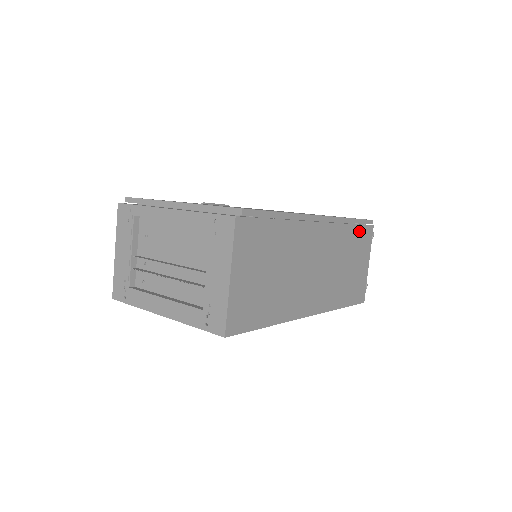
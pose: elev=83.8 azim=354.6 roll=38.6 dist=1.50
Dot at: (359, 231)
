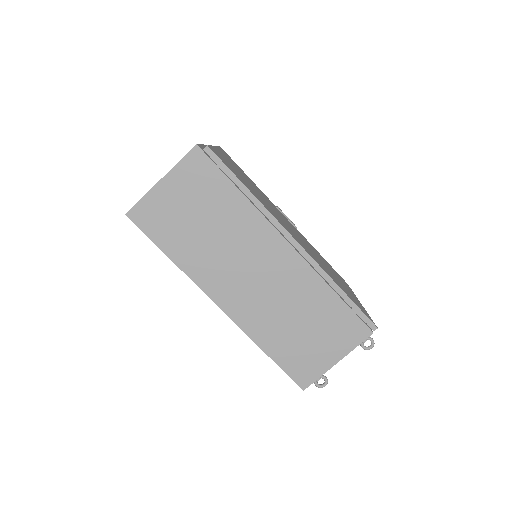
Dot at: (344, 312)
